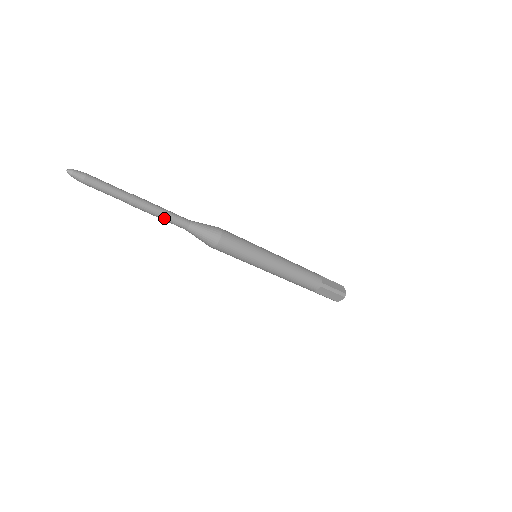
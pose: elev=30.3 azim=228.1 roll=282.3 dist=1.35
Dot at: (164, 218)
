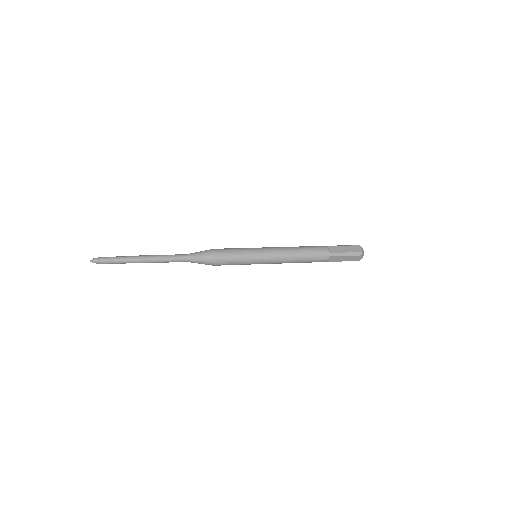
Dot at: (166, 262)
